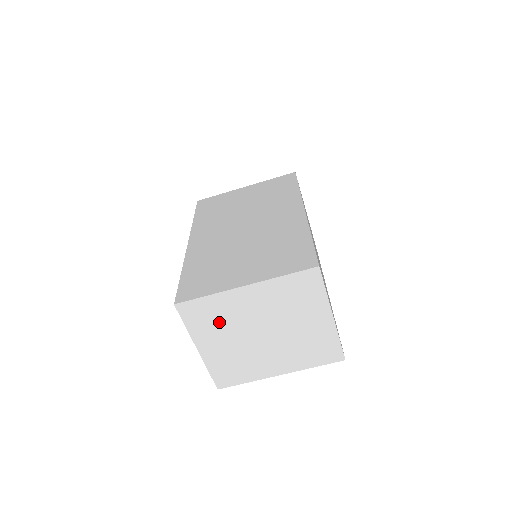
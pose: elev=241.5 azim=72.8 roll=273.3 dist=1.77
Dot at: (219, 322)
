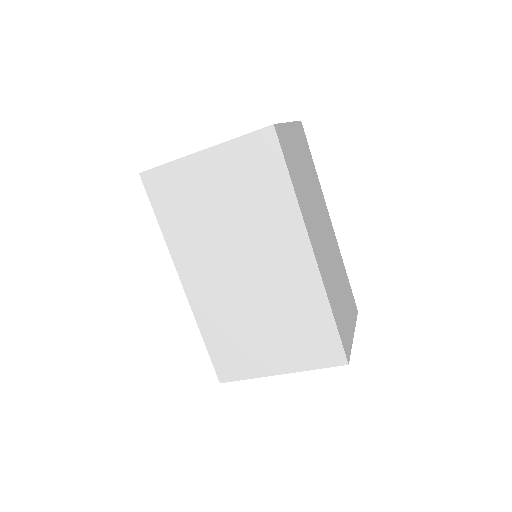
Dot at: occluded
